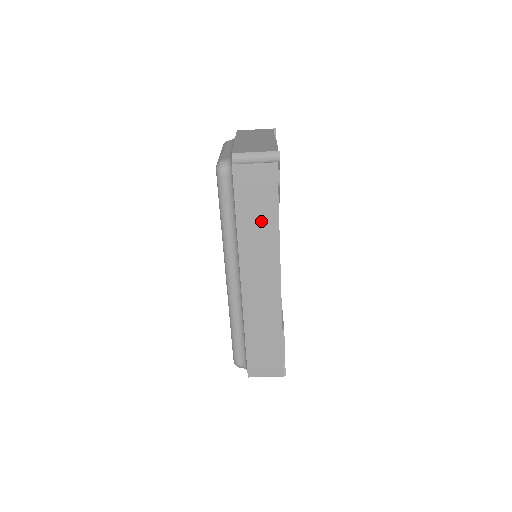
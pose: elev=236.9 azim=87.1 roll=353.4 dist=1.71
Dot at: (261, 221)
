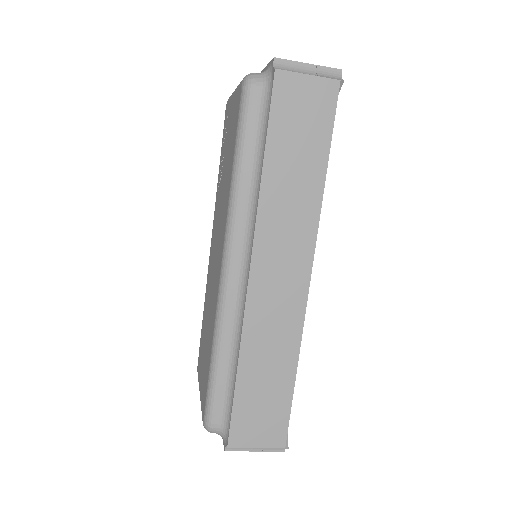
Dot at: (300, 169)
